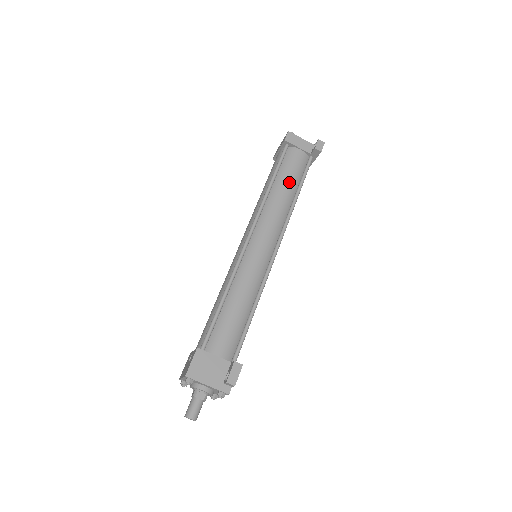
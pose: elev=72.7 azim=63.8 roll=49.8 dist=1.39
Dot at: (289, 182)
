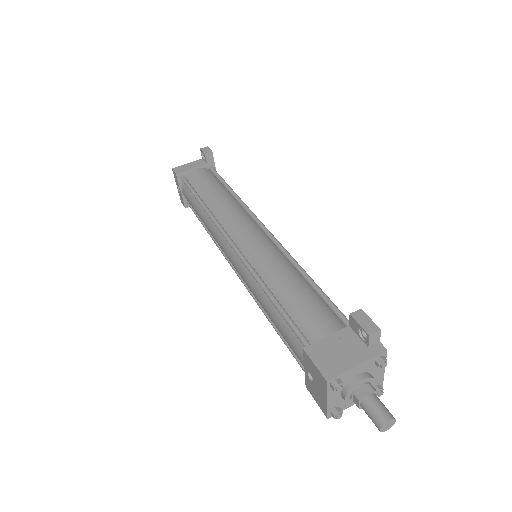
Dot at: (214, 189)
